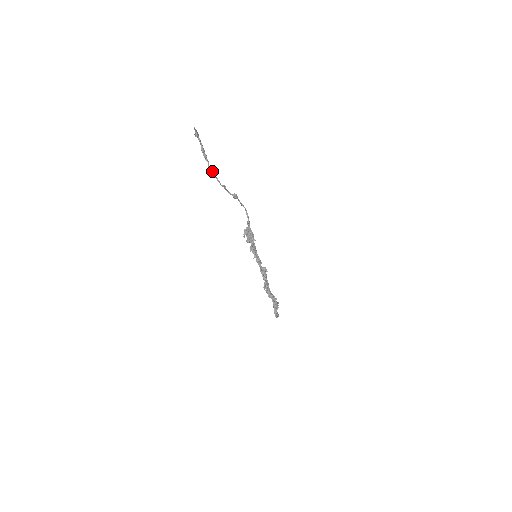
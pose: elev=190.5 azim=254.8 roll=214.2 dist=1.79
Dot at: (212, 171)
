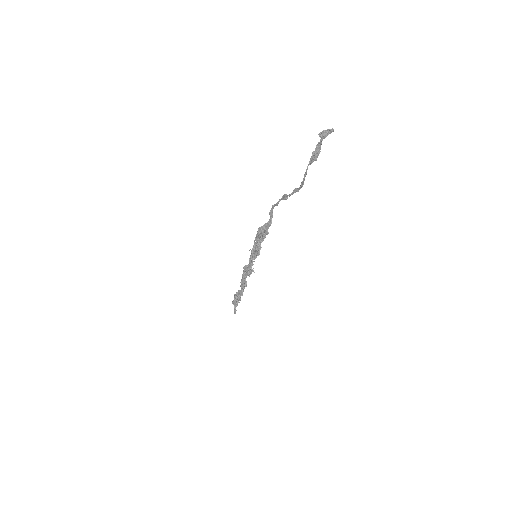
Dot at: (305, 175)
